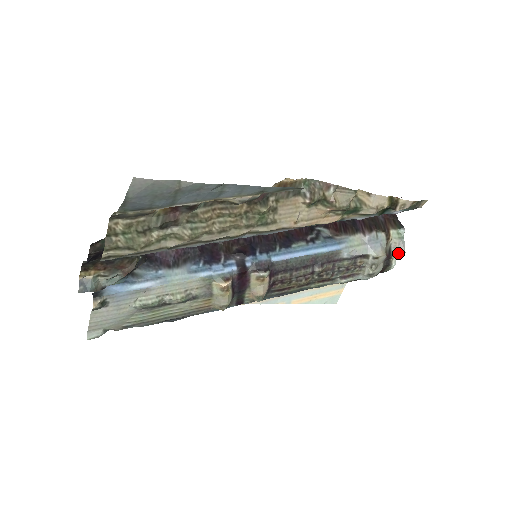
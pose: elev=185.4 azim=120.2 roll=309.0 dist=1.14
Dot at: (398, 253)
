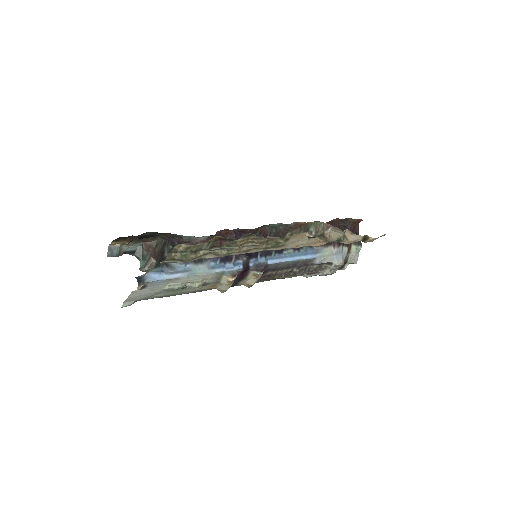
Dot at: (352, 262)
